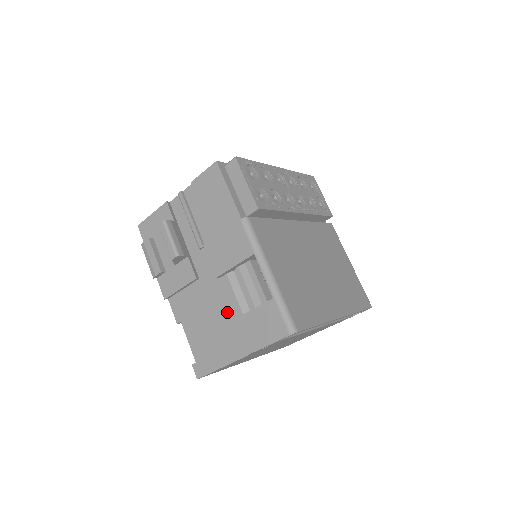
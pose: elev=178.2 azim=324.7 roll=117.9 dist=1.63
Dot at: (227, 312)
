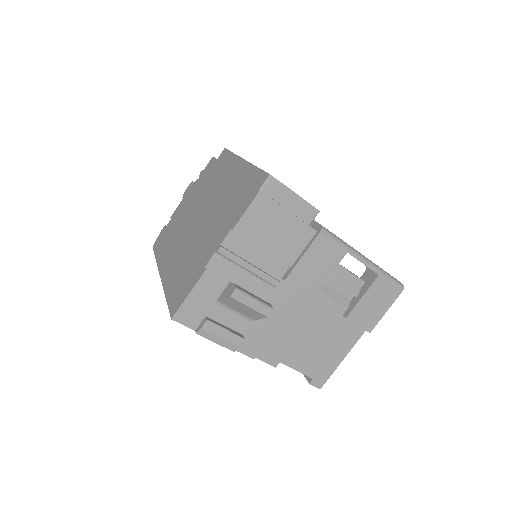
Dot at: (330, 317)
